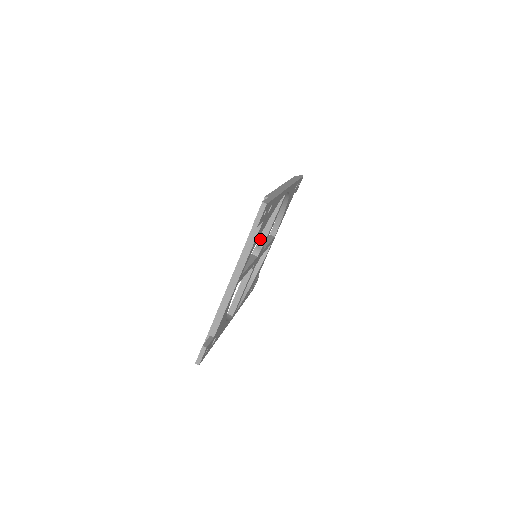
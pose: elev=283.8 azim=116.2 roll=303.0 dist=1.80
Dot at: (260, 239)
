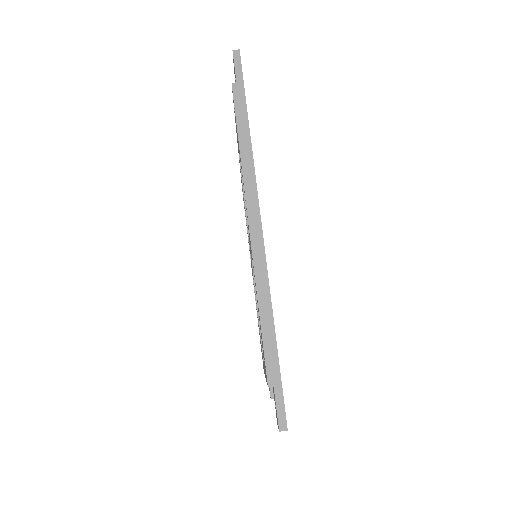
Dot at: occluded
